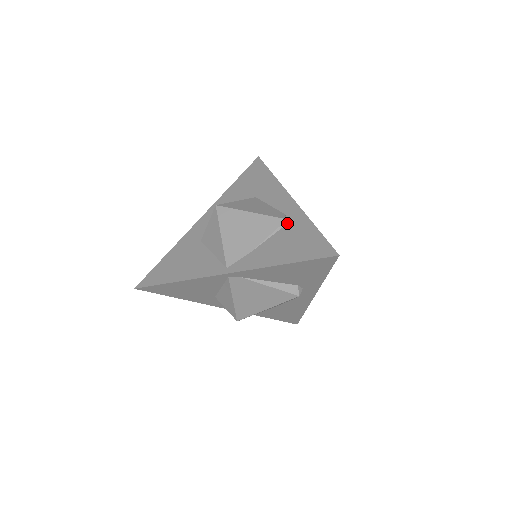
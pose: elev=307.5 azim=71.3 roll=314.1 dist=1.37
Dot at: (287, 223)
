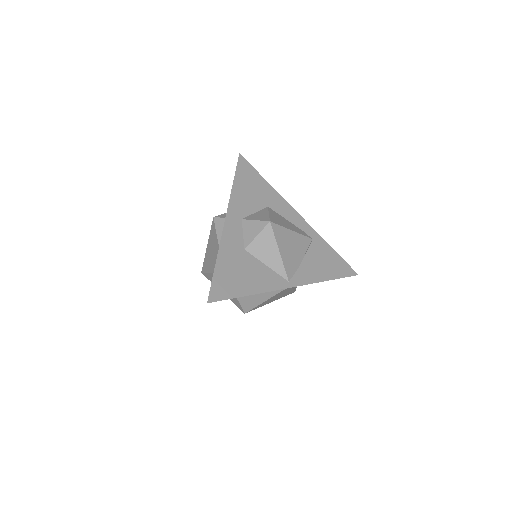
Dot at: (311, 241)
